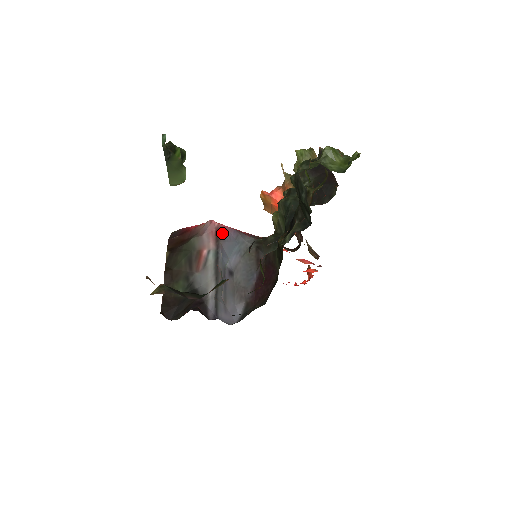
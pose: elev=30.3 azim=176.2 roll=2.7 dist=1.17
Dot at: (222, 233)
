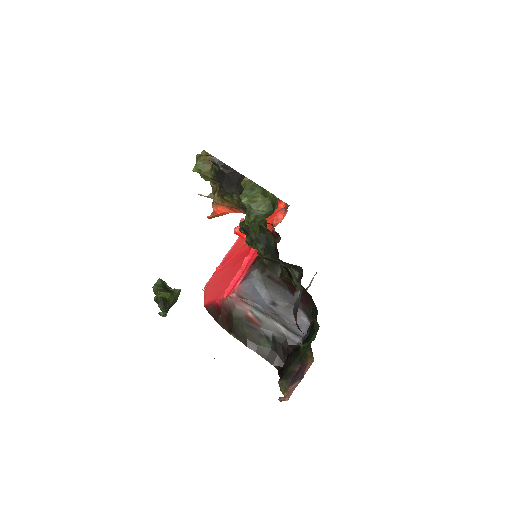
Dot at: (242, 294)
